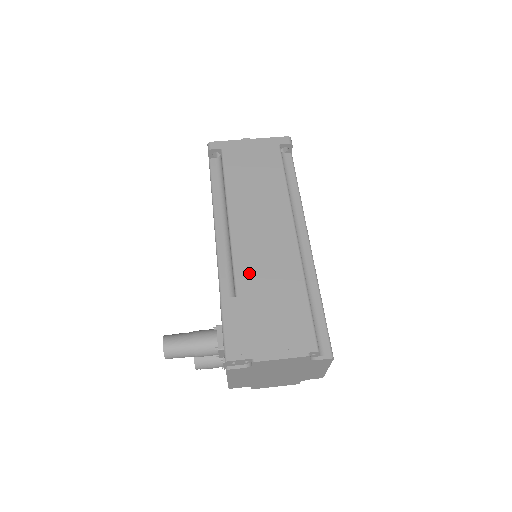
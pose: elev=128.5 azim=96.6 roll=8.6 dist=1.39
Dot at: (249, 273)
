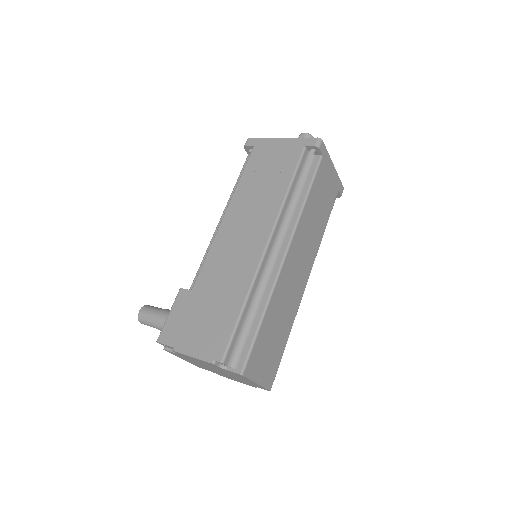
Dot at: (210, 272)
